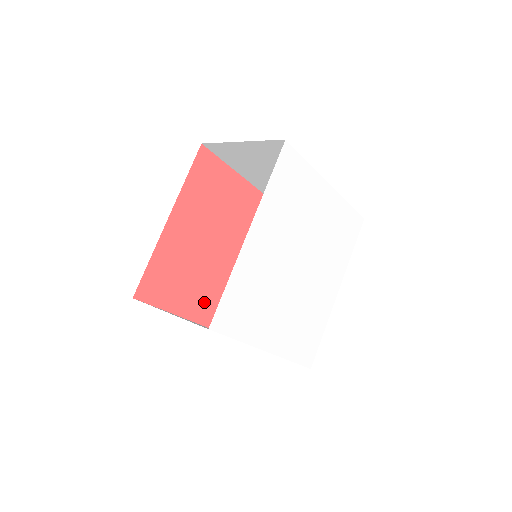
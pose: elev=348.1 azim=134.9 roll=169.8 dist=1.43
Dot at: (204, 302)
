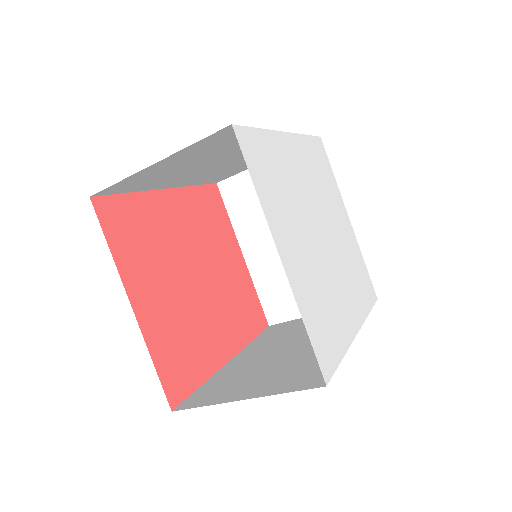
Dot at: (158, 308)
